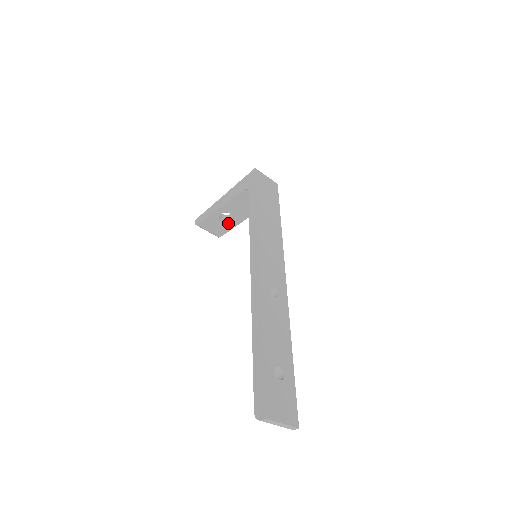
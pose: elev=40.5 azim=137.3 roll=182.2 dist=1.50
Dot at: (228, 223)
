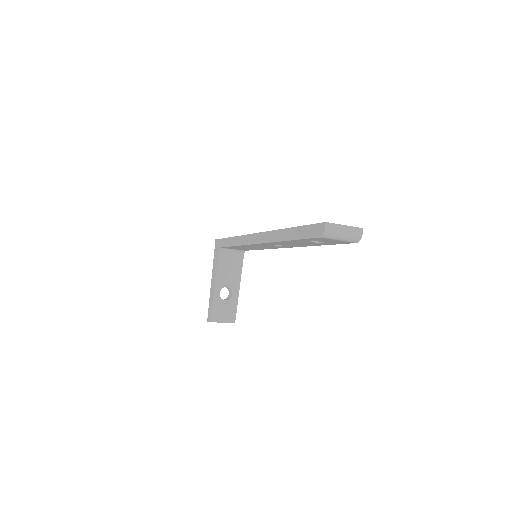
Dot at: (231, 299)
